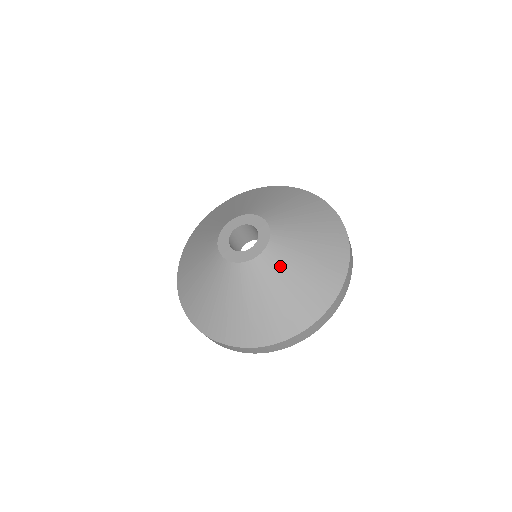
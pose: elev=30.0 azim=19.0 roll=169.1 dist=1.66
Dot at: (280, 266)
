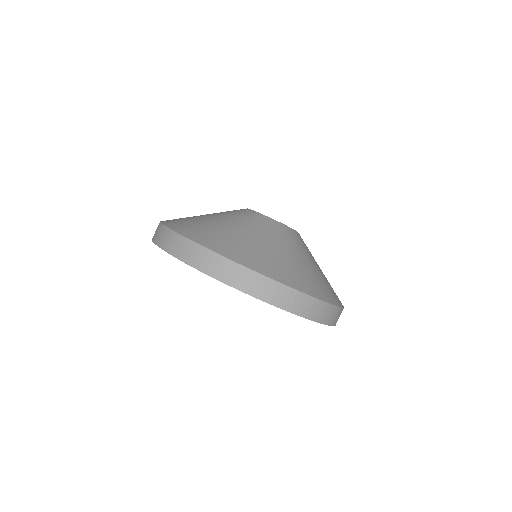
Dot at: (288, 240)
